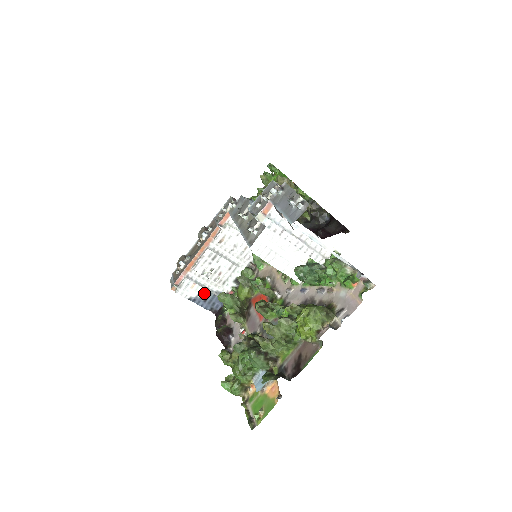
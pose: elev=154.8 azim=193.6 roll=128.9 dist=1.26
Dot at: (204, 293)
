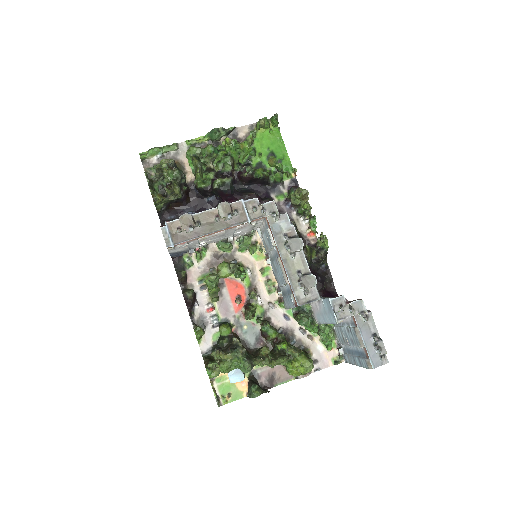
Dot at: (184, 250)
